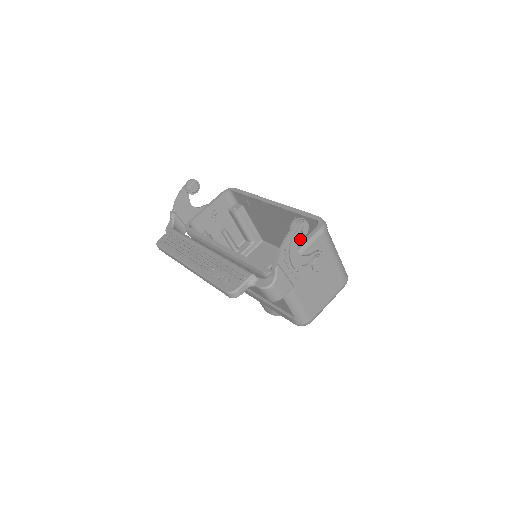
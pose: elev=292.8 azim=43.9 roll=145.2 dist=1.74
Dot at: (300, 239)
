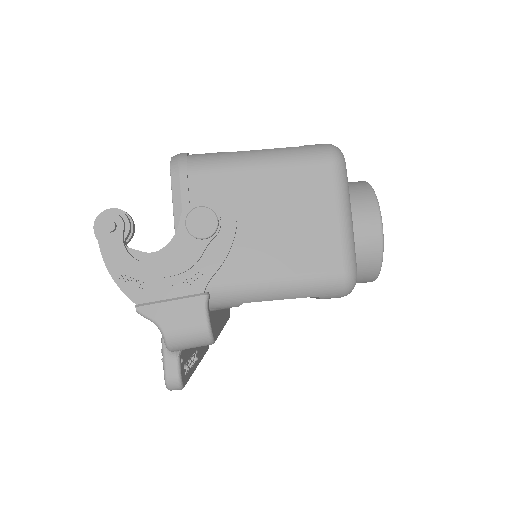
Dot at: occluded
